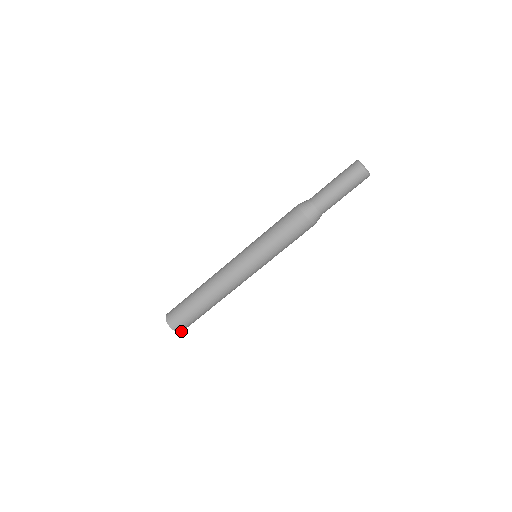
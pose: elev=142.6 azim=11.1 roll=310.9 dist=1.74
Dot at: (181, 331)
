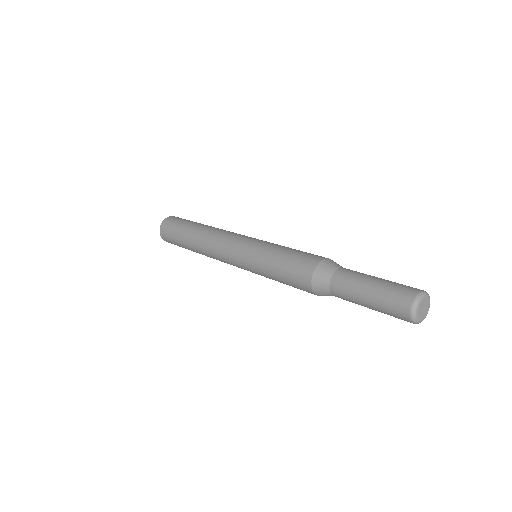
Dot at: occluded
